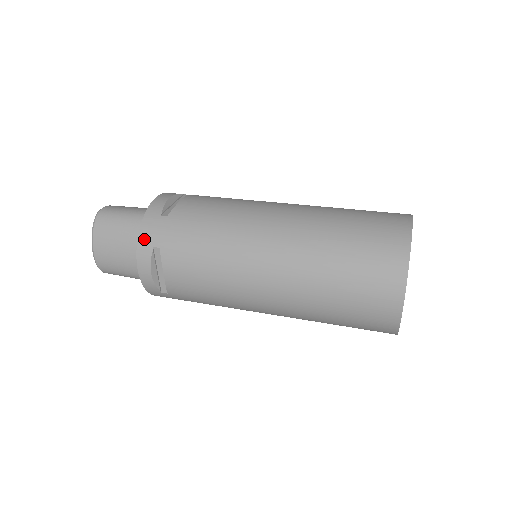
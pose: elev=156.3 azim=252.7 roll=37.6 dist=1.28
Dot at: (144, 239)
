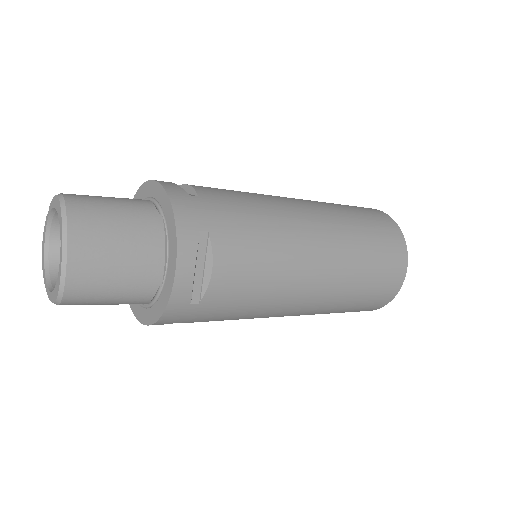
Dot at: (184, 221)
